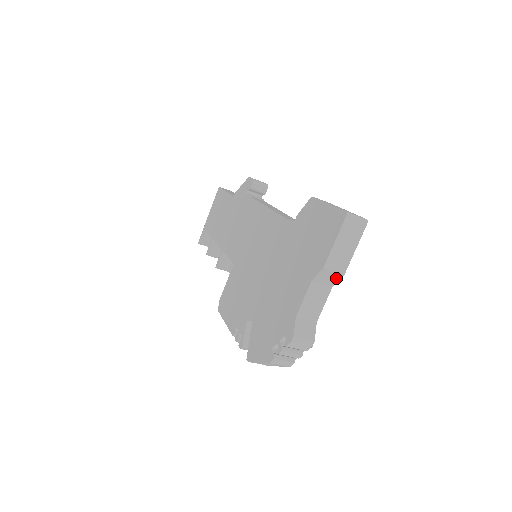
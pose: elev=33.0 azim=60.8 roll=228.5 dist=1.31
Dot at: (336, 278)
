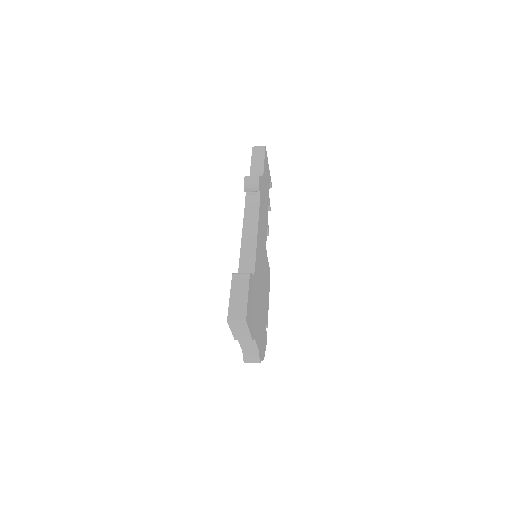
Dot at: occluded
